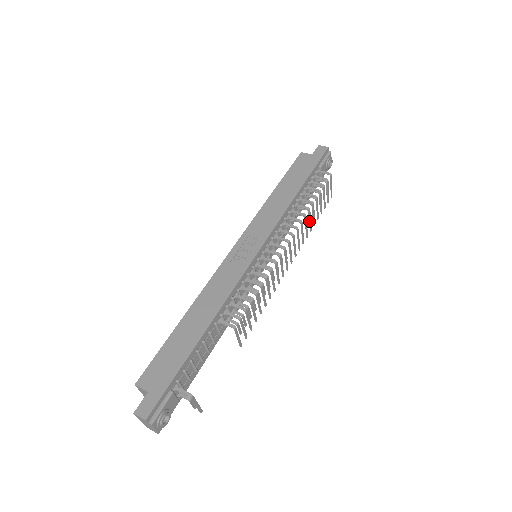
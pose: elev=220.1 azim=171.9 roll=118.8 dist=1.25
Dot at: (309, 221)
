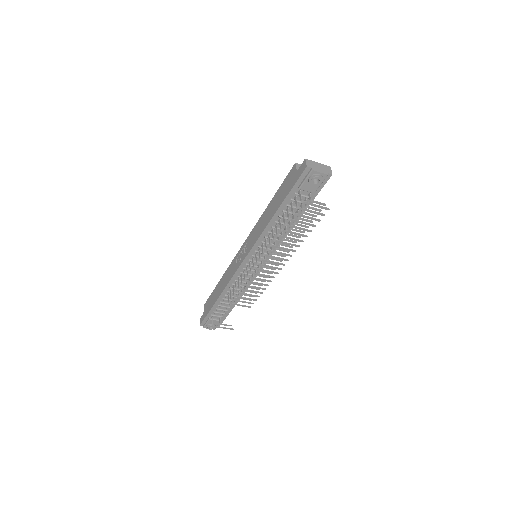
Dot at: (290, 239)
